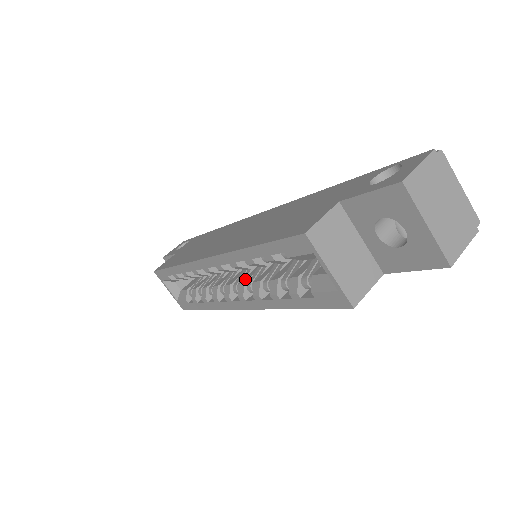
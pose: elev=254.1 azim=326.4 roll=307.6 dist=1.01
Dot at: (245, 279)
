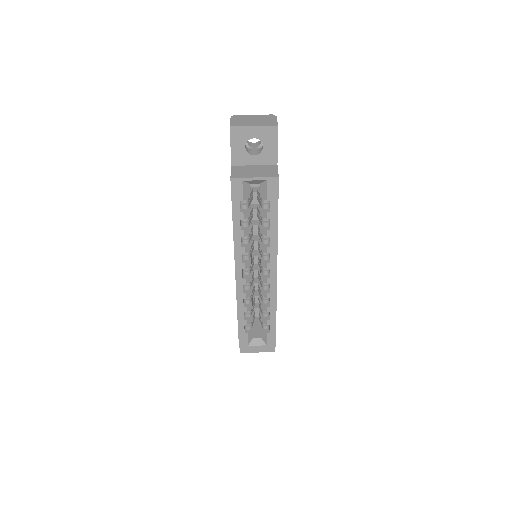
Dot at: (260, 260)
